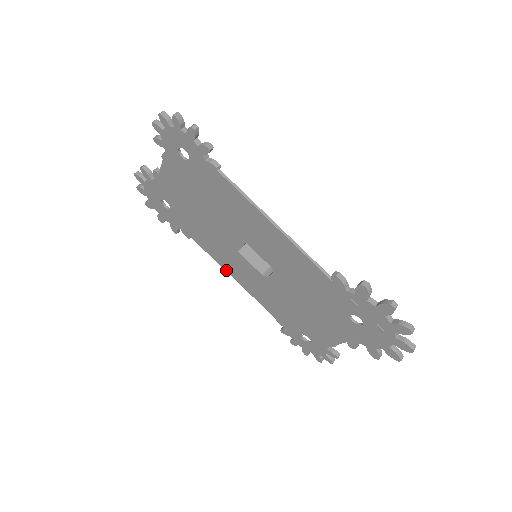
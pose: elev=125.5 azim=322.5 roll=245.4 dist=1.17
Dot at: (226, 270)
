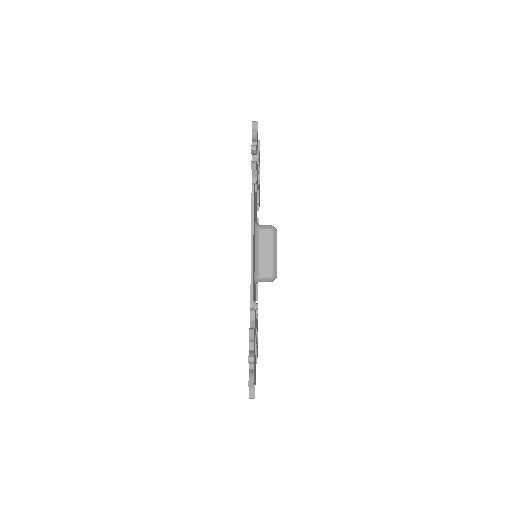
Dot at: occluded
